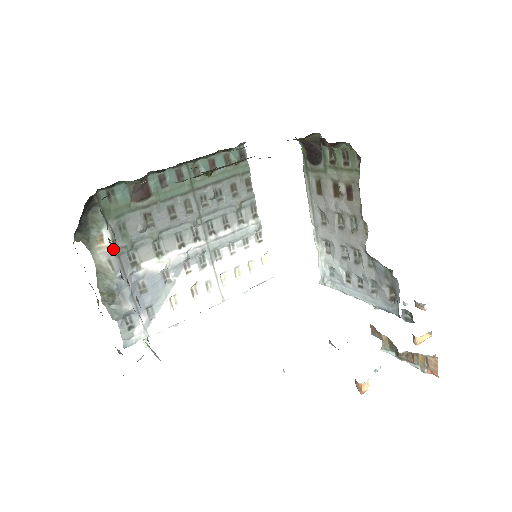
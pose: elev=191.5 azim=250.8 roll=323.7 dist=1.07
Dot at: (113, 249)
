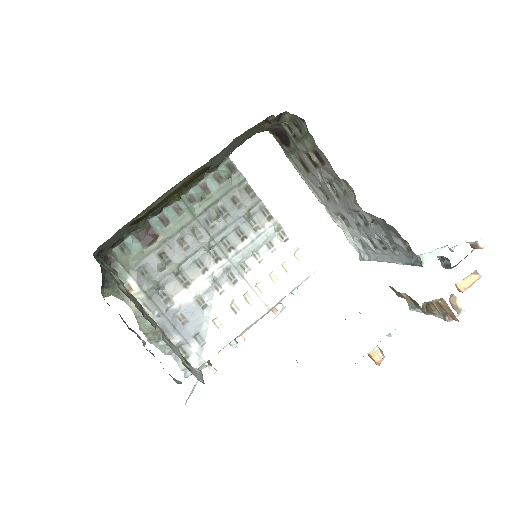
Dot at: (143, 293)
